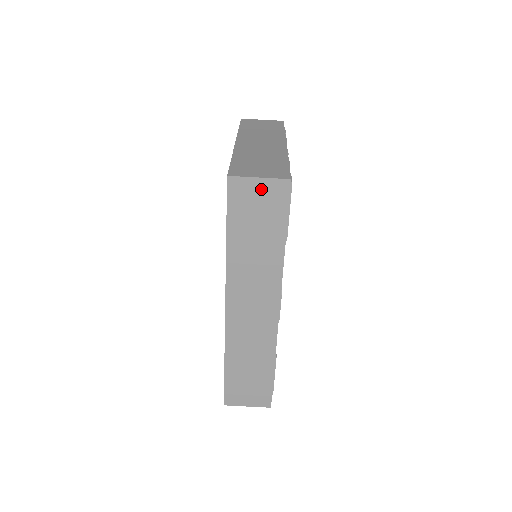
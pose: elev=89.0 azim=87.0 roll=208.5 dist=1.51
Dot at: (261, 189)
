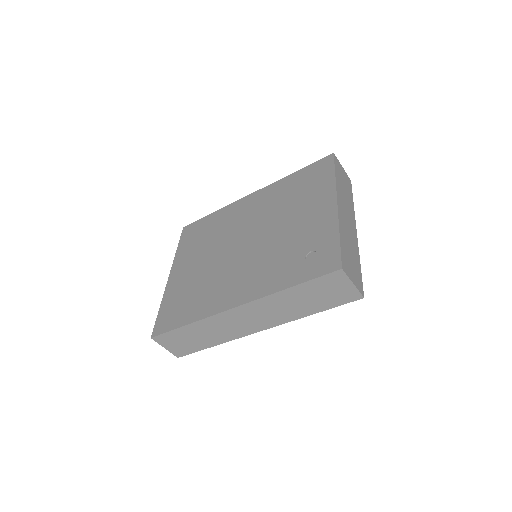
Dot at: (346, 288)
